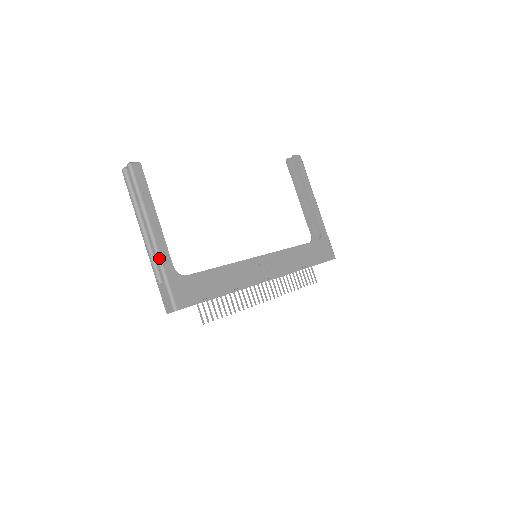
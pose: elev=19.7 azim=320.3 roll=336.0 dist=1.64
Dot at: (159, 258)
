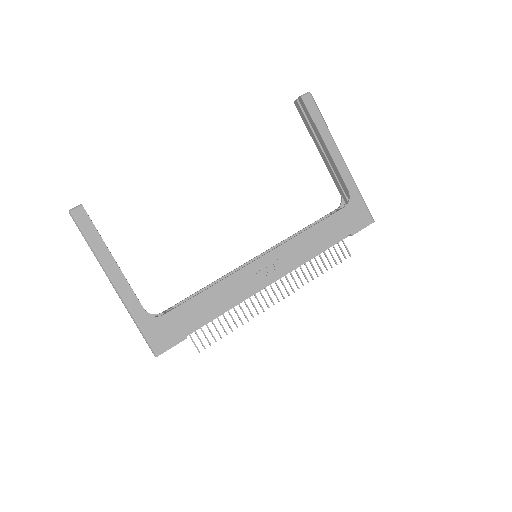
Dot at: (127, 307)
